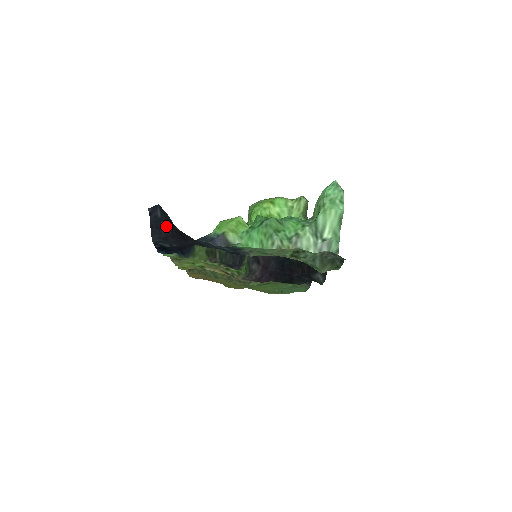
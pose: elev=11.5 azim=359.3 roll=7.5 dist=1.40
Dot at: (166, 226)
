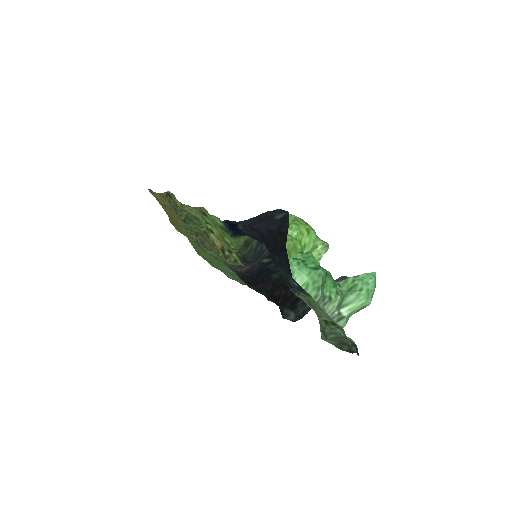
Dot at: (271, 228)
